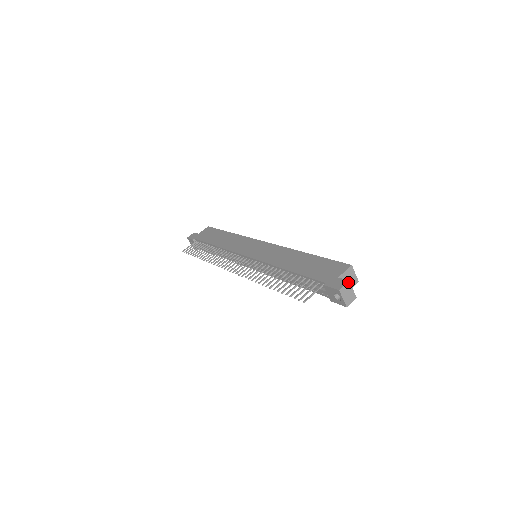
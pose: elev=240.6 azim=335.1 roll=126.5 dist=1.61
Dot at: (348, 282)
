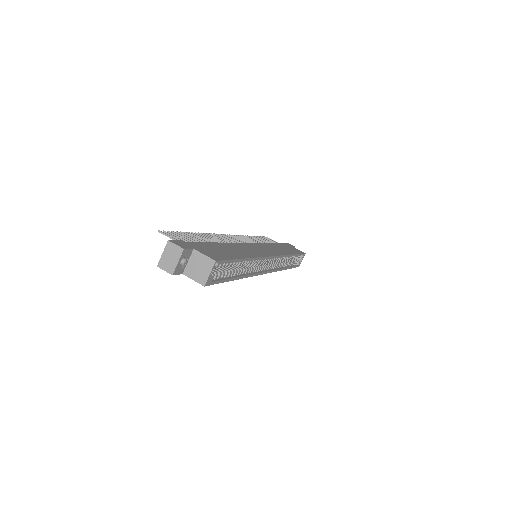
Dot at: (182, 248)
